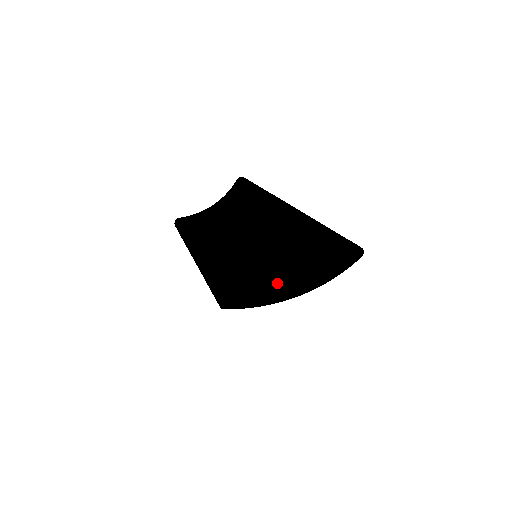
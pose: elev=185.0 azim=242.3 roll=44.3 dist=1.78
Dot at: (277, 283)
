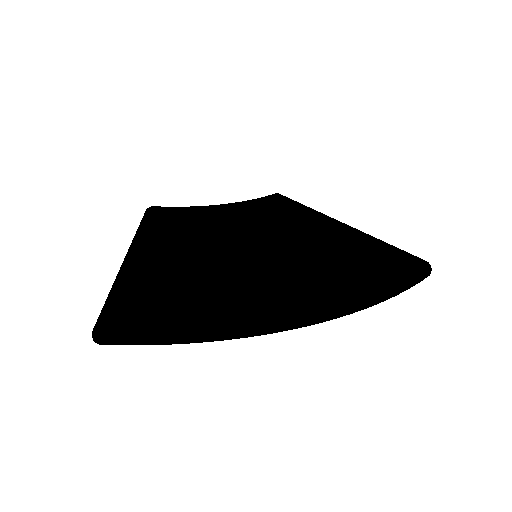
Dot at: (282, 284)
